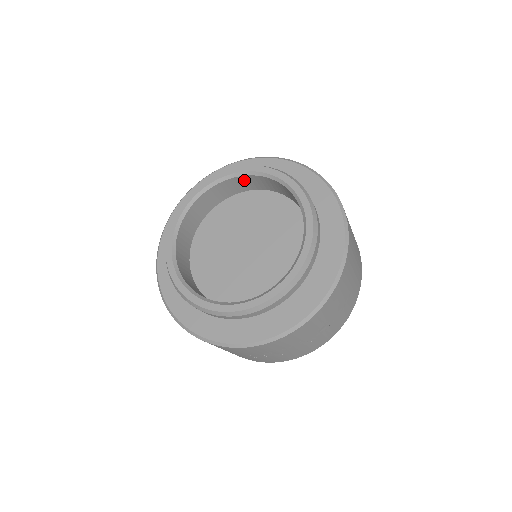
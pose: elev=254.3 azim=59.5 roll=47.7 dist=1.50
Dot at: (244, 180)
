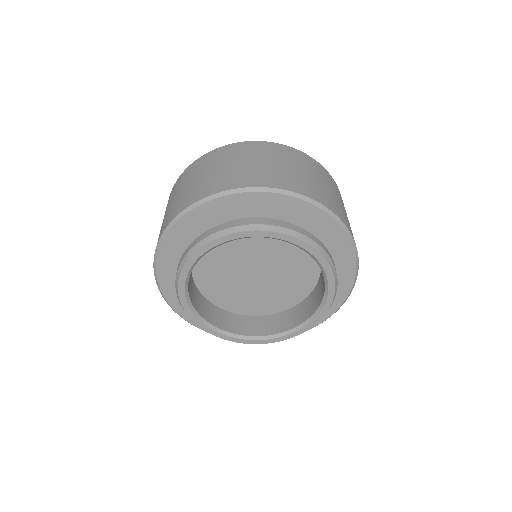
Dot at: occluded
